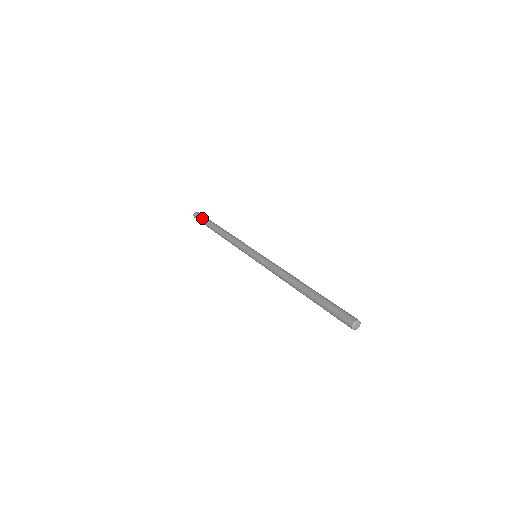
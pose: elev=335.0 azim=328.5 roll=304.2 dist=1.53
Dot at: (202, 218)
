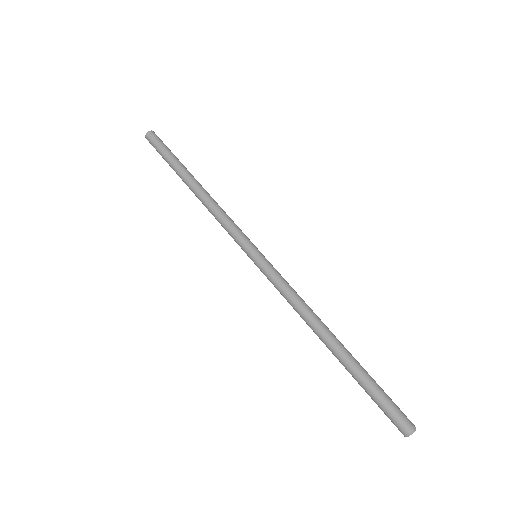
Dot at: (160, 153)
